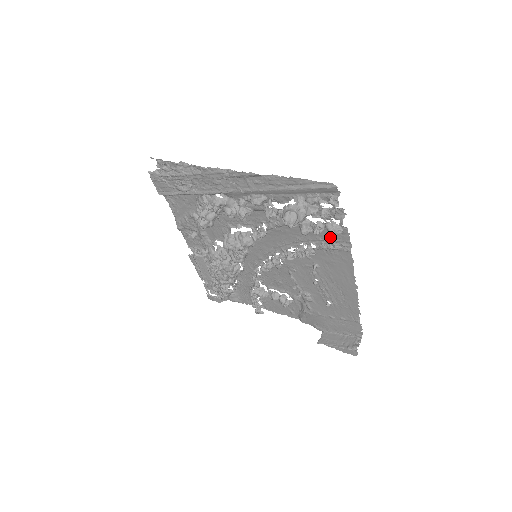
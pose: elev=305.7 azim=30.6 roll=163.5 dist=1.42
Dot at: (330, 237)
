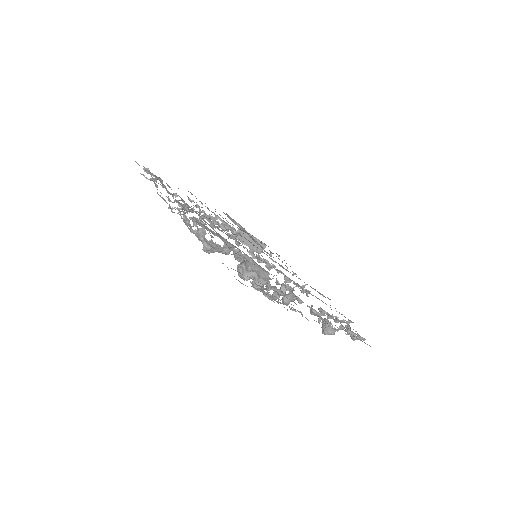
Dot at: occluded
